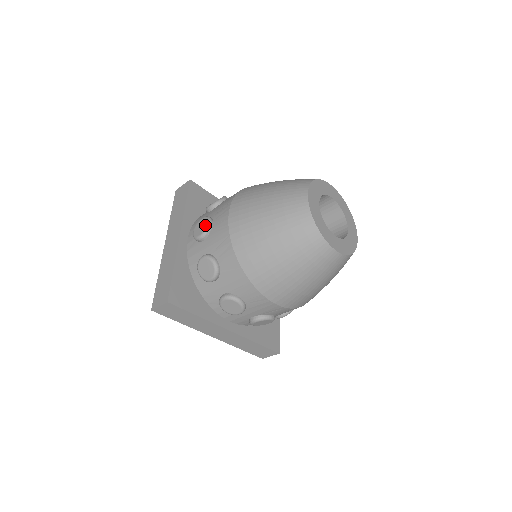
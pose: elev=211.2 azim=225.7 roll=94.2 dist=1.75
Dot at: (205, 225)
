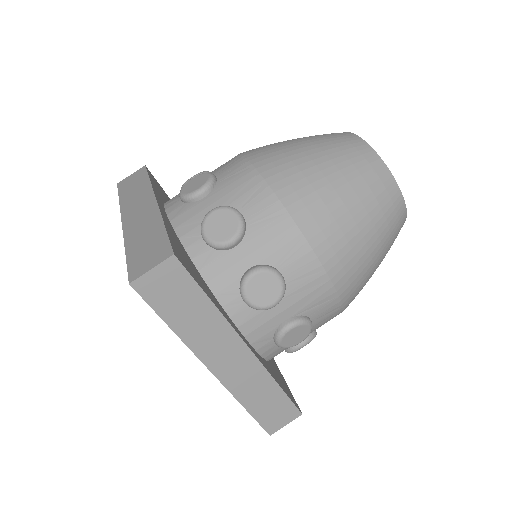
Dot at: (206, 177)
